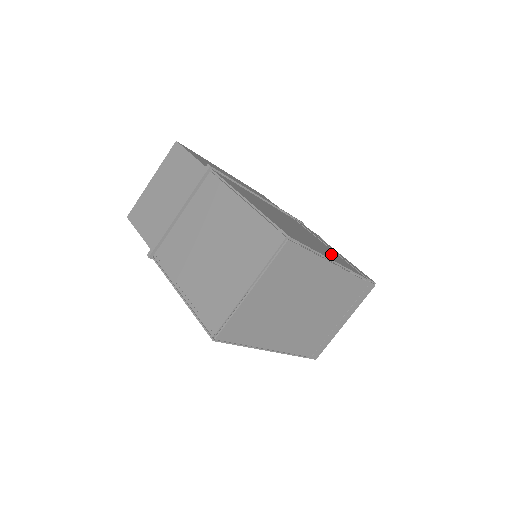
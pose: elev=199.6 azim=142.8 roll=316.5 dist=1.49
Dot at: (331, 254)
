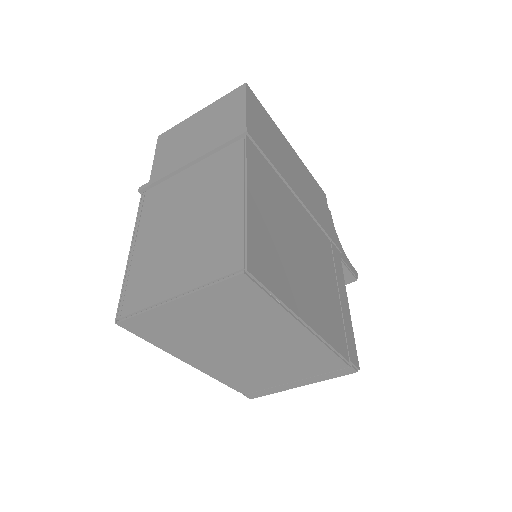
Dot at: (322, 309)
